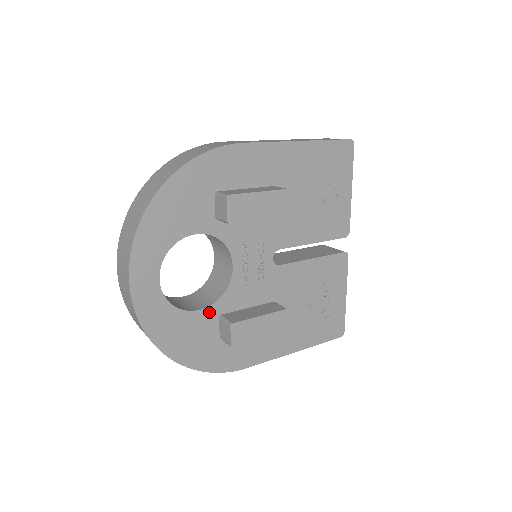
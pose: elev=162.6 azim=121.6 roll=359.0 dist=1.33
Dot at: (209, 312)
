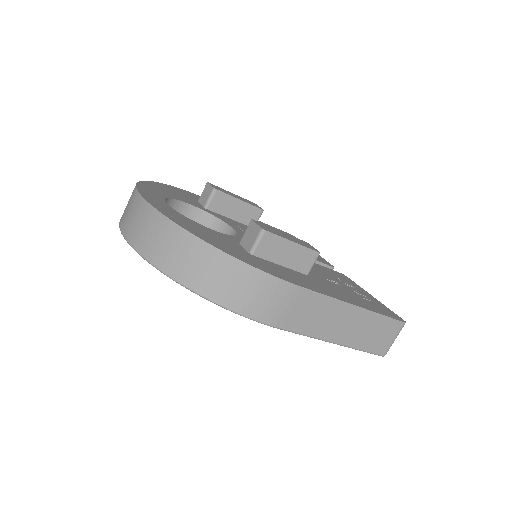
Dot at: (226, 236)
